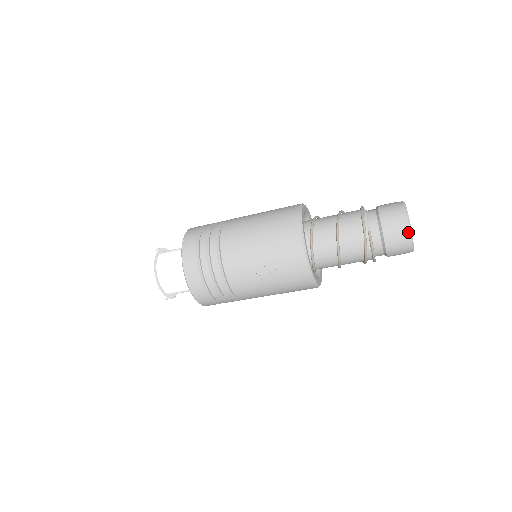
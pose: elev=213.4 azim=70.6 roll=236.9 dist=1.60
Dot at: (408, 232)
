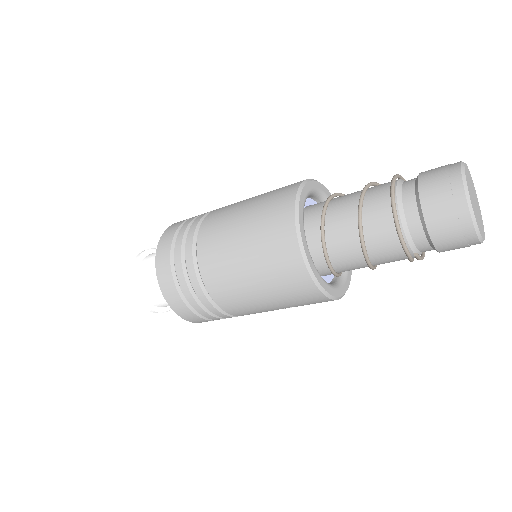
Dot at: (477, 243)
